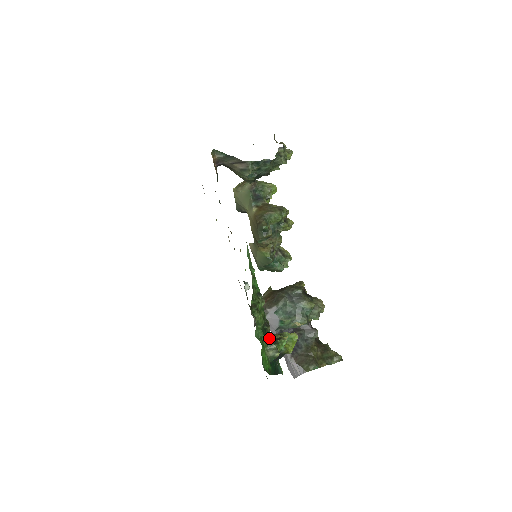
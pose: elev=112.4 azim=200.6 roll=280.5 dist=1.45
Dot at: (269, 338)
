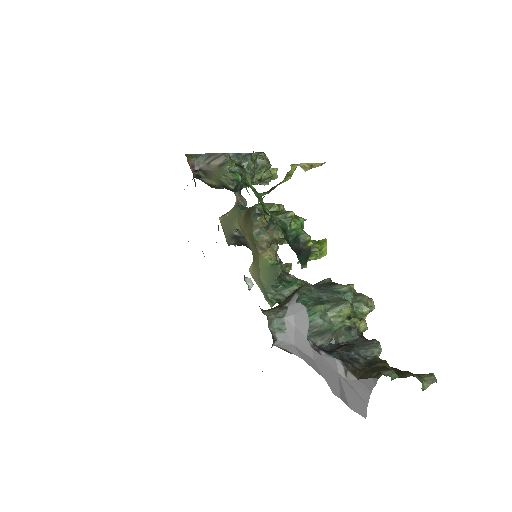
Dot at: occluded
